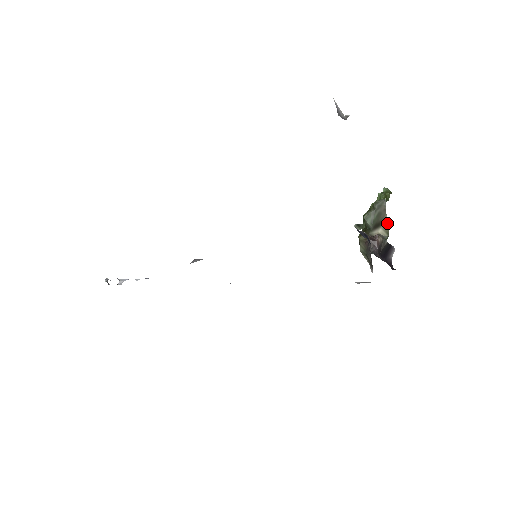
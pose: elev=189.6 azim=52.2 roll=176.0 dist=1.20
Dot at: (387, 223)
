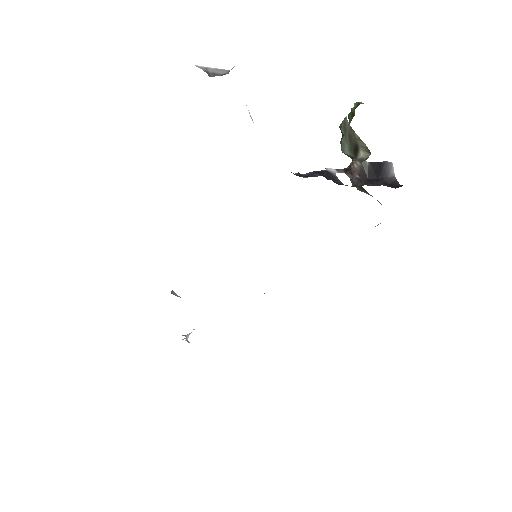
Dot at: (361, 141)
